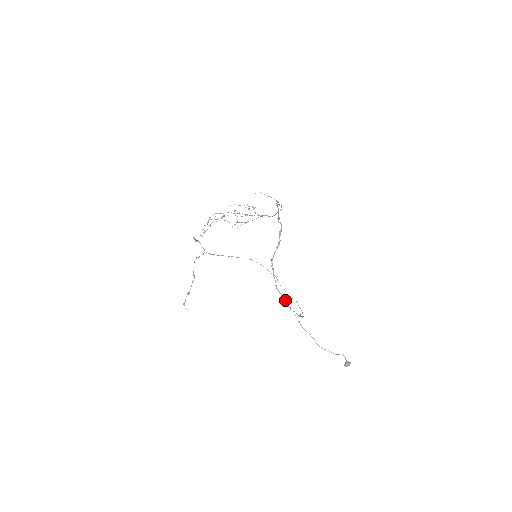
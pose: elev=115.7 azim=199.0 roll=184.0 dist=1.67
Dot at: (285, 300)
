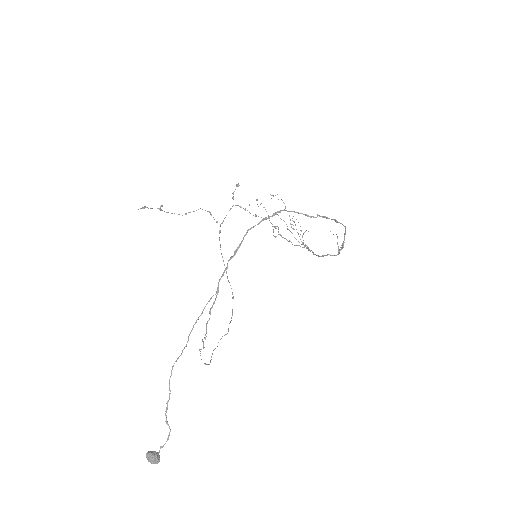
Dot at: (234, 255)
